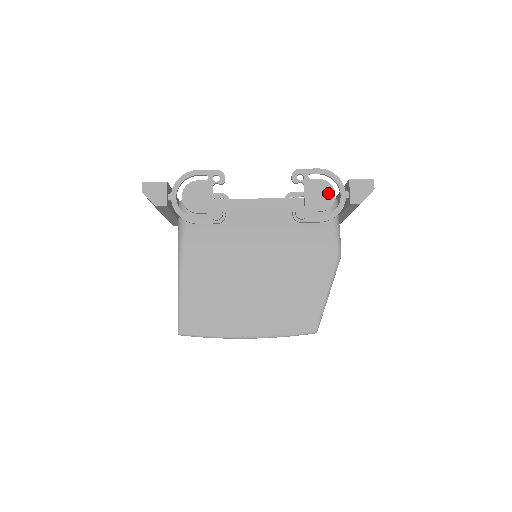
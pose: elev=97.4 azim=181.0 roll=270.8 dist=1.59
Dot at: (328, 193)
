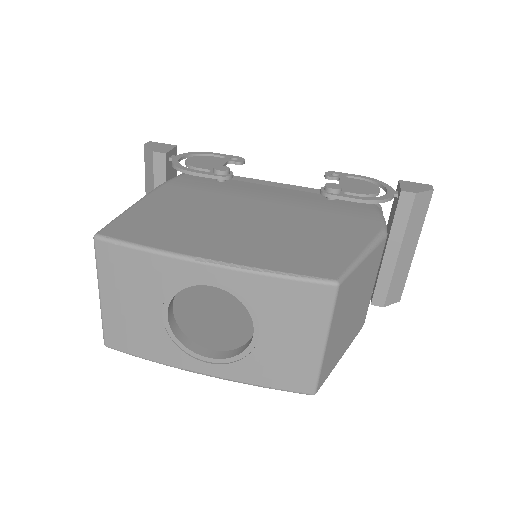
Dot at: (370, 187)
